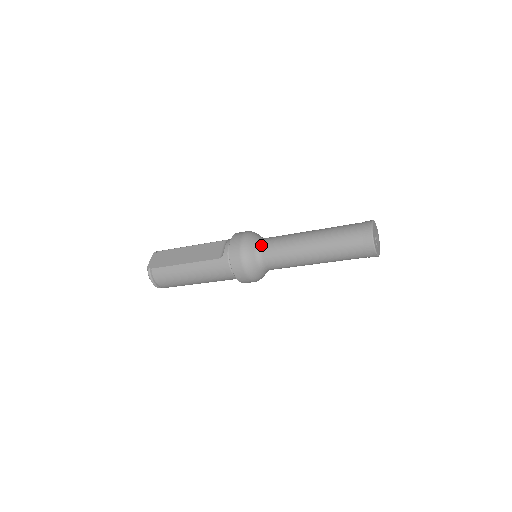
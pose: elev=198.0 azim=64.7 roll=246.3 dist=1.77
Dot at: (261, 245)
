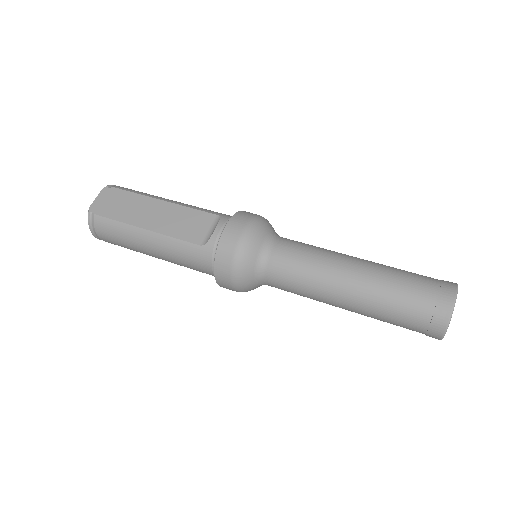
Dot at: (270, 251)
